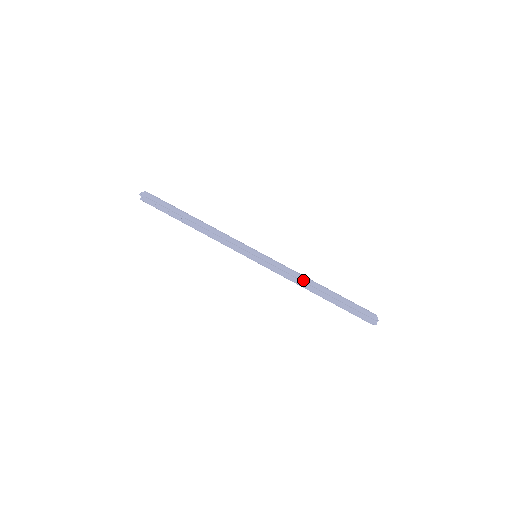
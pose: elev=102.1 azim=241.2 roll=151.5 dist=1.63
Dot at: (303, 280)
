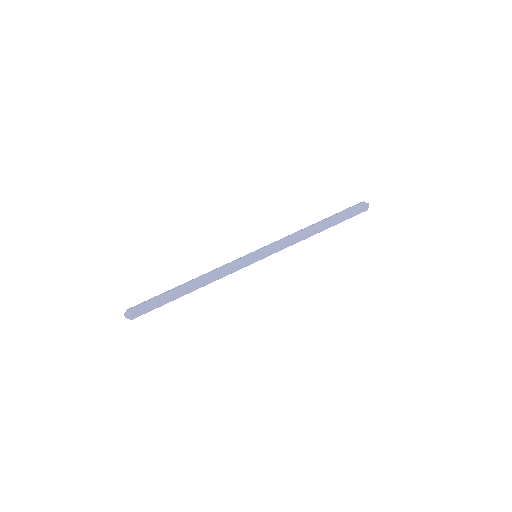
Dot at: (303, 235)
